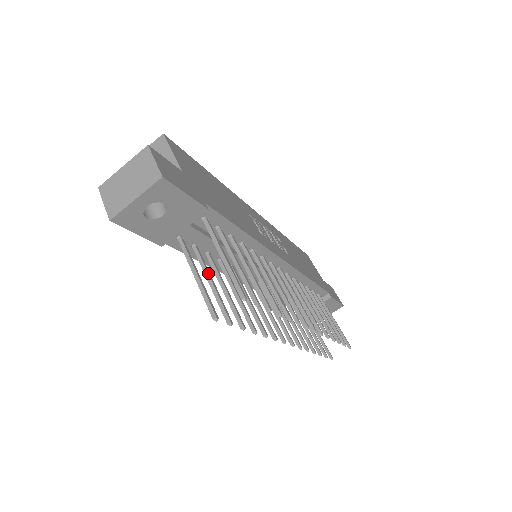
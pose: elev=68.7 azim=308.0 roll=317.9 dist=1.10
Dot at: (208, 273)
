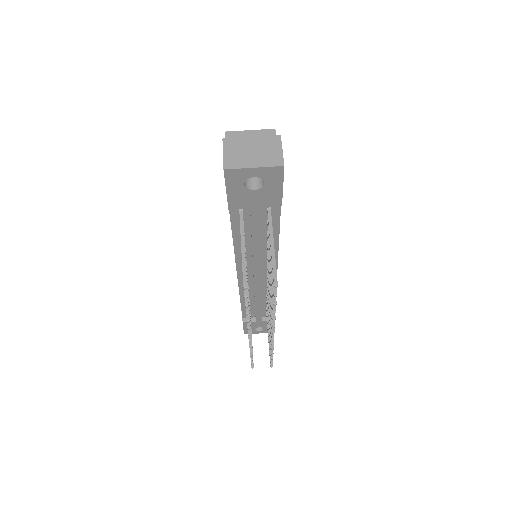
Dot at: occluded
